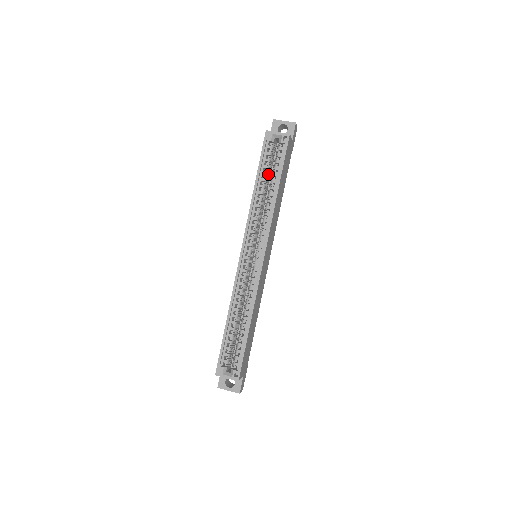
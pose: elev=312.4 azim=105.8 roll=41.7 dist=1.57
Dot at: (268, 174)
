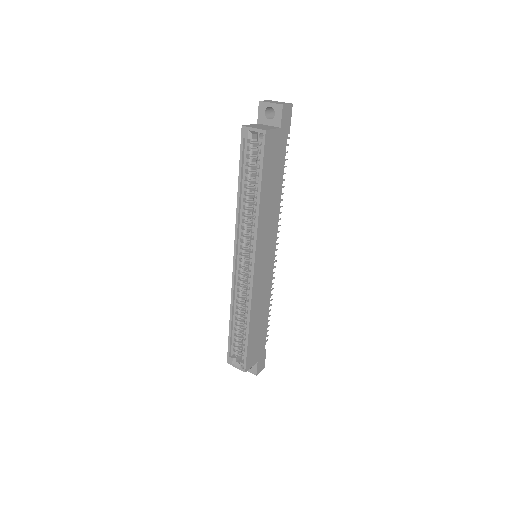
Dot at: (253, 174)
